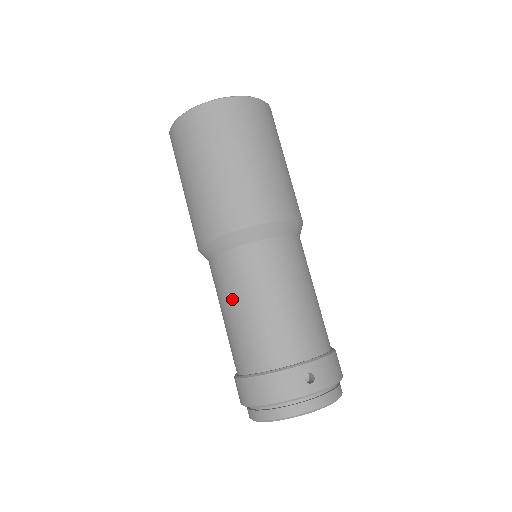
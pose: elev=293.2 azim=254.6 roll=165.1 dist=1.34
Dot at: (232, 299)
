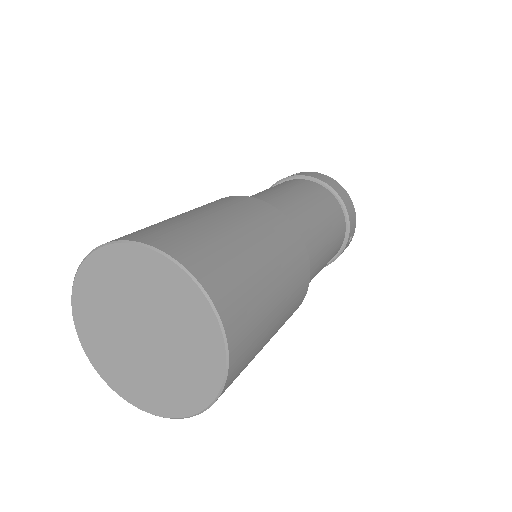
Dot at: occluded
